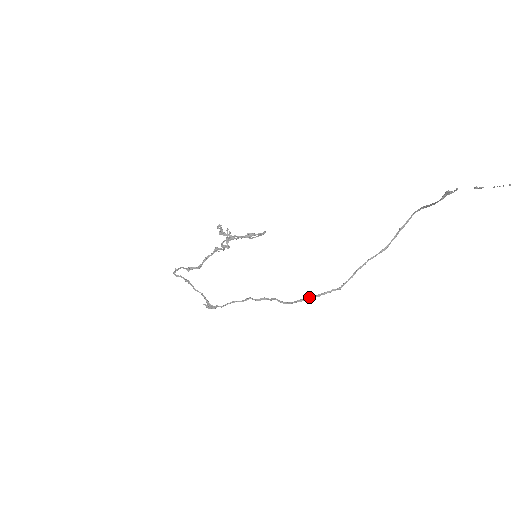
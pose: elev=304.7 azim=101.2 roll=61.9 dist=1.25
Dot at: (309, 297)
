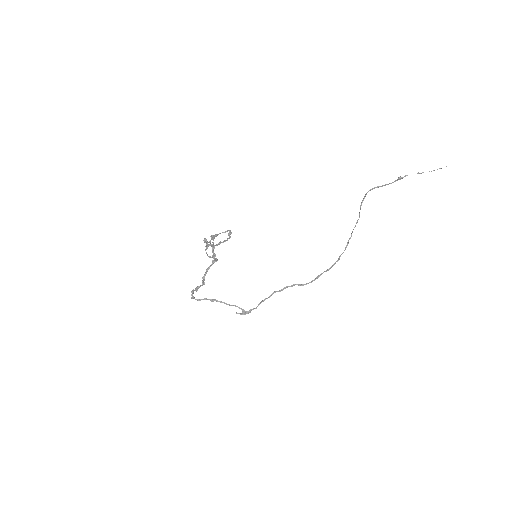
Dot at: occluded
